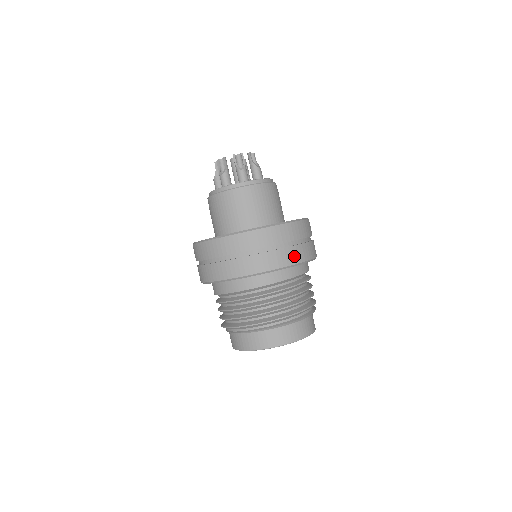
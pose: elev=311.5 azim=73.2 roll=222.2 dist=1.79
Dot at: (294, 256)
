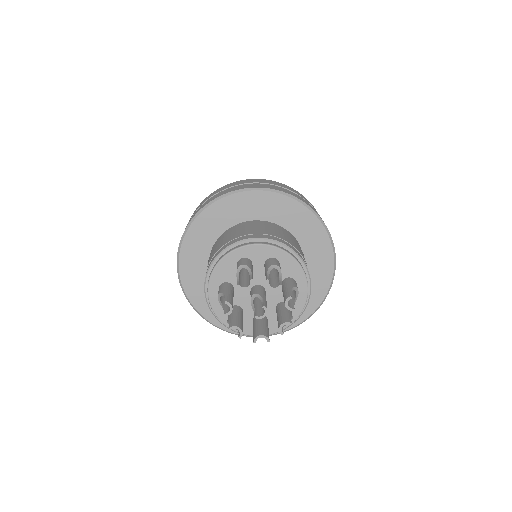
Dot at: occluded
